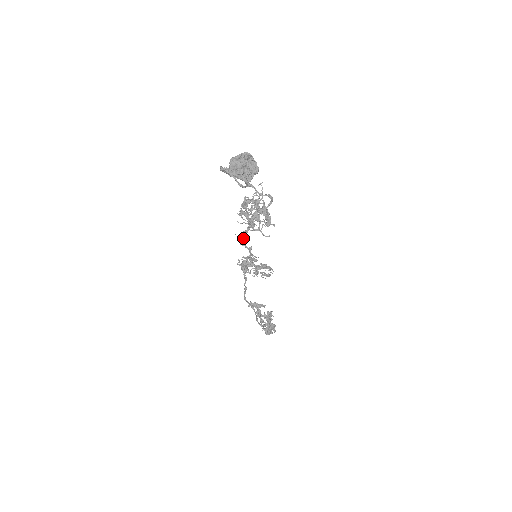
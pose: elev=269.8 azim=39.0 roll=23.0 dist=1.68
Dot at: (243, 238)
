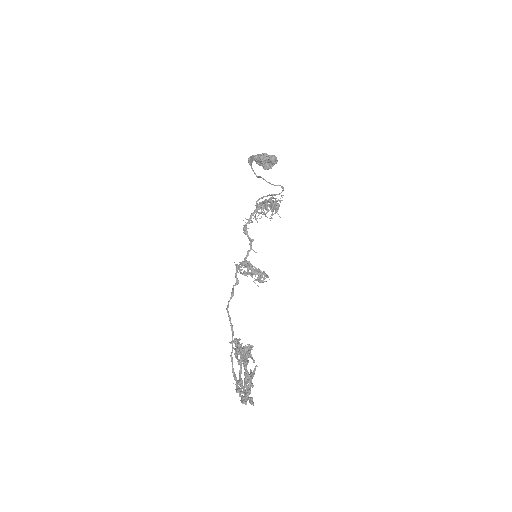
Dot at: (248, 223)
